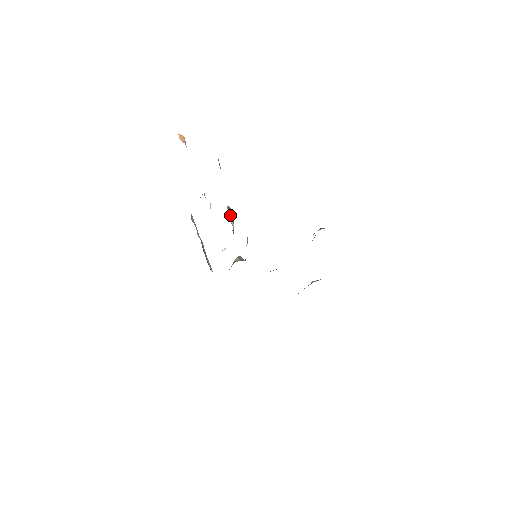
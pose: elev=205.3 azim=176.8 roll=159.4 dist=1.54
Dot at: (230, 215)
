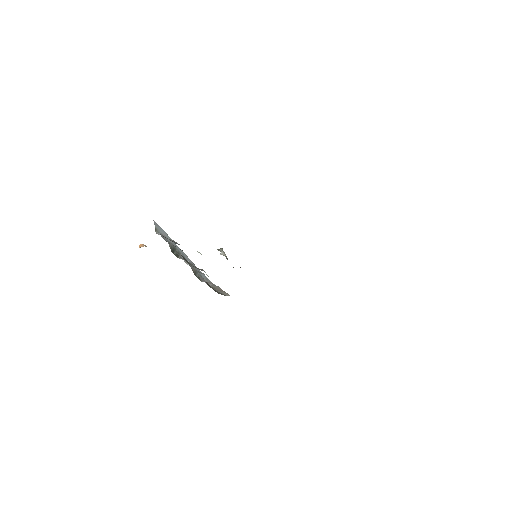
Dot at: (221, 252)
